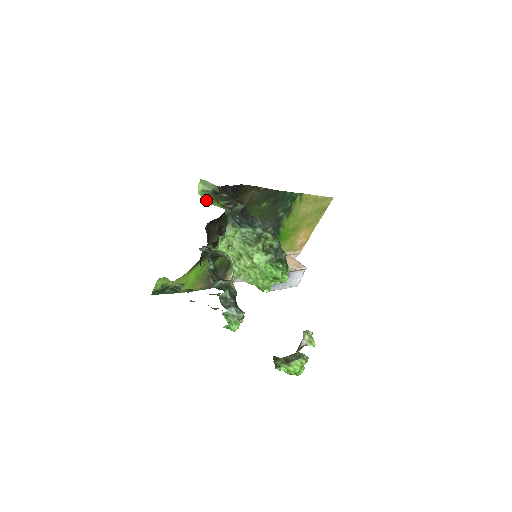
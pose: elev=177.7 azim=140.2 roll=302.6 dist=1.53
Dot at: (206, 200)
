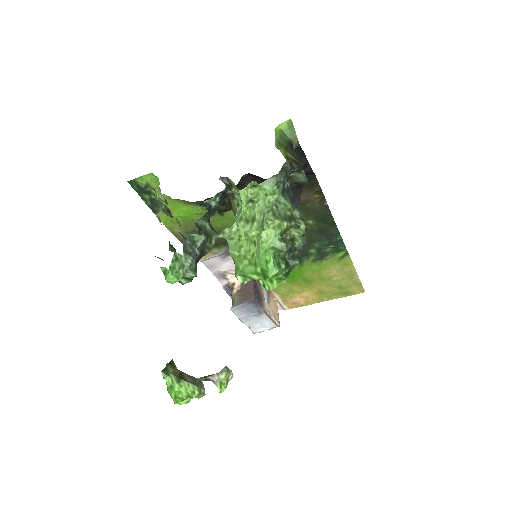
Dot at: (276, 140)
